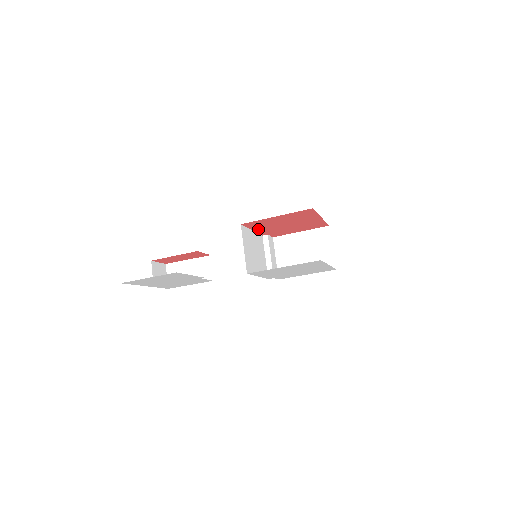
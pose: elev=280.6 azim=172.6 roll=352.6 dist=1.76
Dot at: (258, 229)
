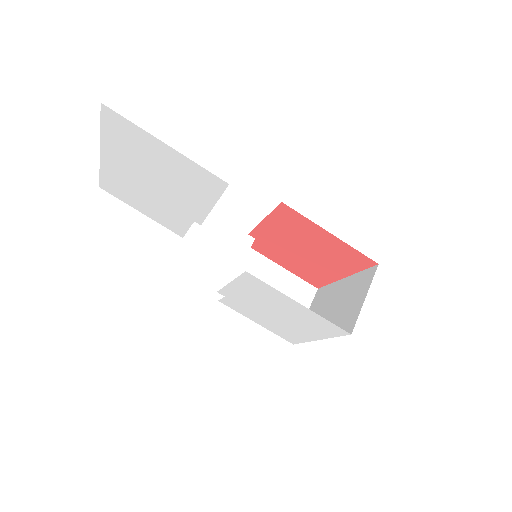
Dot at: (270, 225)
